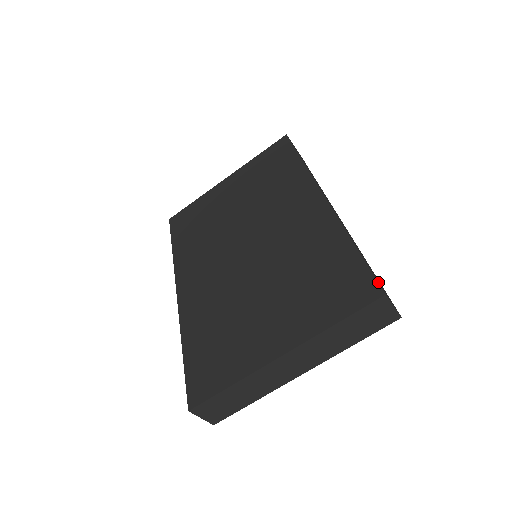
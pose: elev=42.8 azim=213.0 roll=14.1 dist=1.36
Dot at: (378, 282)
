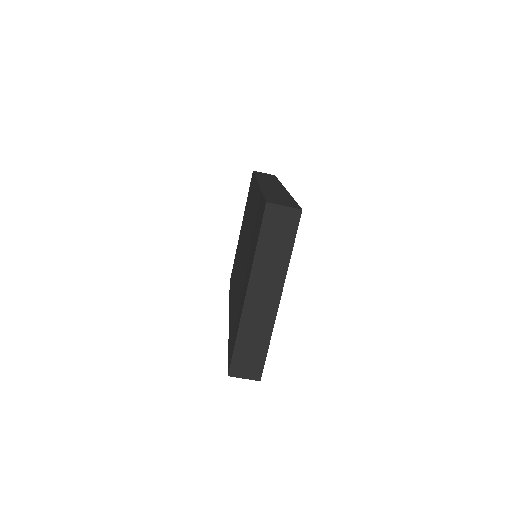
Dot at: (271, 200)
